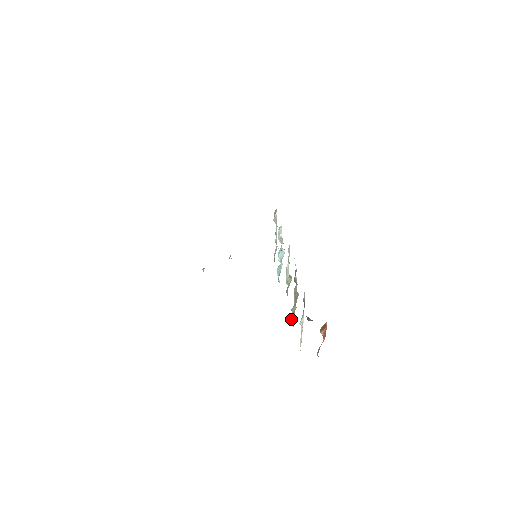
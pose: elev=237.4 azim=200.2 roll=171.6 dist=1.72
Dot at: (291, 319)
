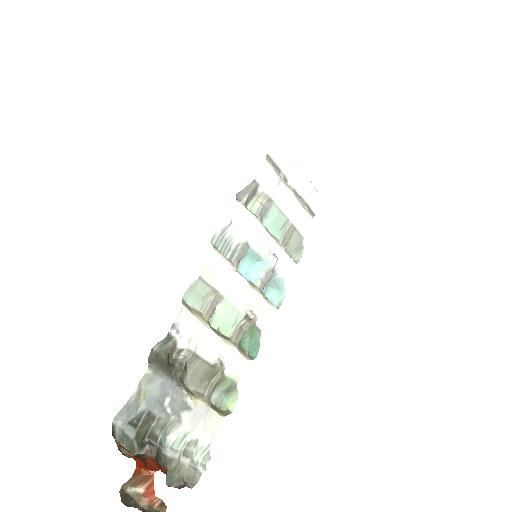
Dot at: (224, 399)
